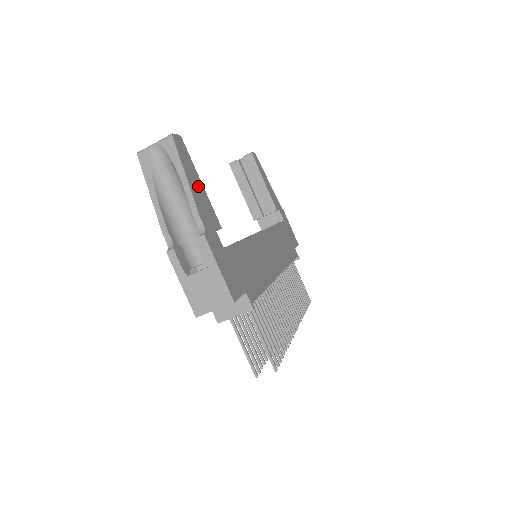
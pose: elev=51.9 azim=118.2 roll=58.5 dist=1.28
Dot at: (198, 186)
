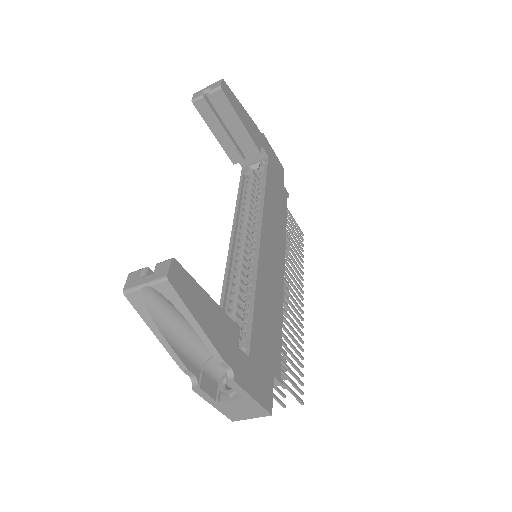
Dot at: (209, 311)
